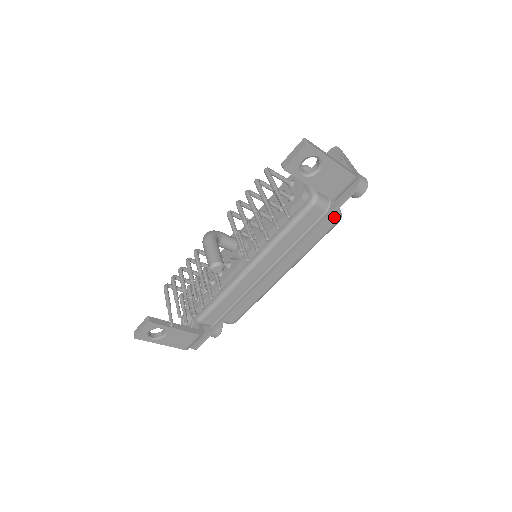
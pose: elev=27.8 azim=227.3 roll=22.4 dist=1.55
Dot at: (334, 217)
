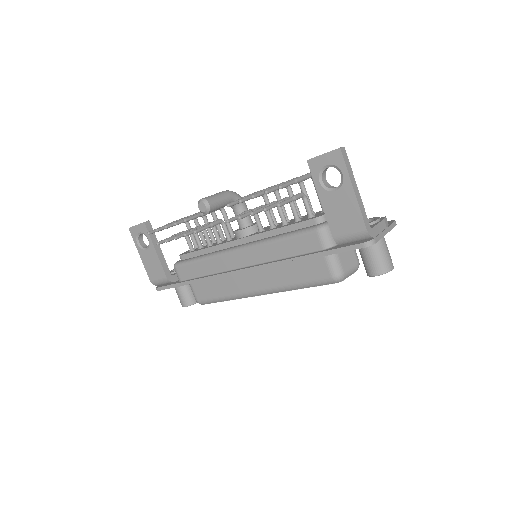
Dot at: (332, 270)
